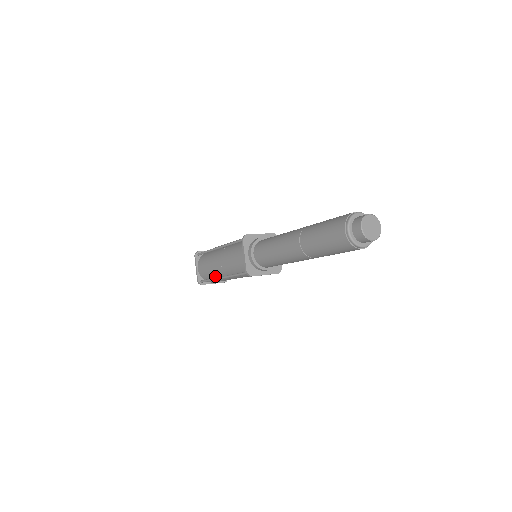
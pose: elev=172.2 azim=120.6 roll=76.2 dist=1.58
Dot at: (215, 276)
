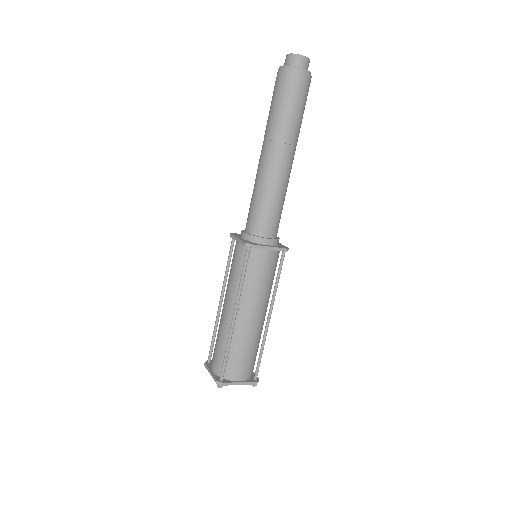
Dot at: (230, 341)
